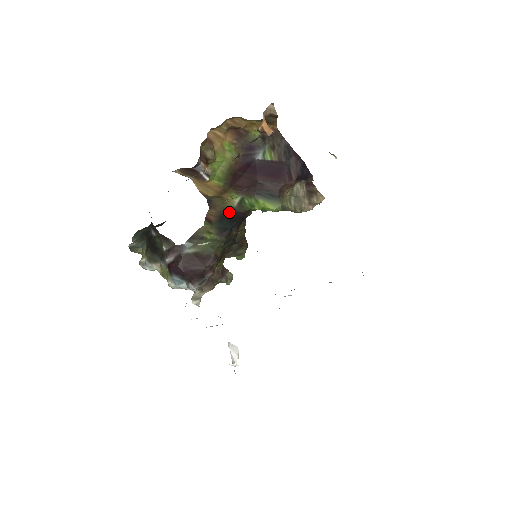
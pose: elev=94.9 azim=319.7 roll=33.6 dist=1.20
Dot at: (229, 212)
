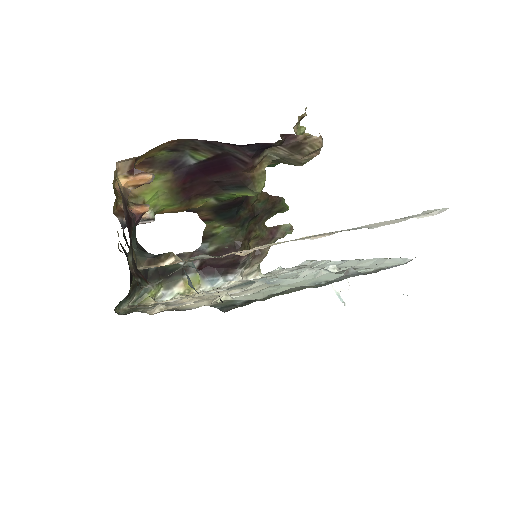
Dot at: (218, 207)
